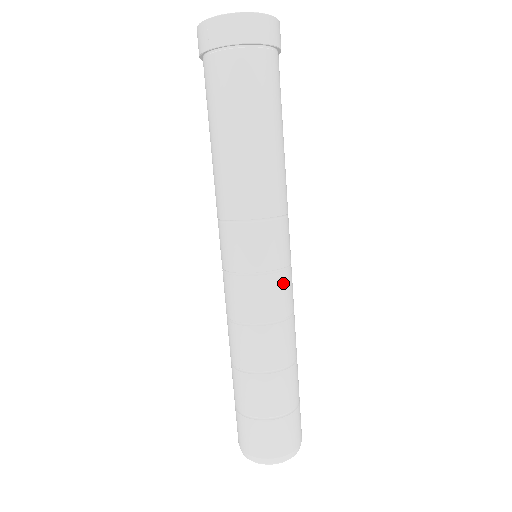
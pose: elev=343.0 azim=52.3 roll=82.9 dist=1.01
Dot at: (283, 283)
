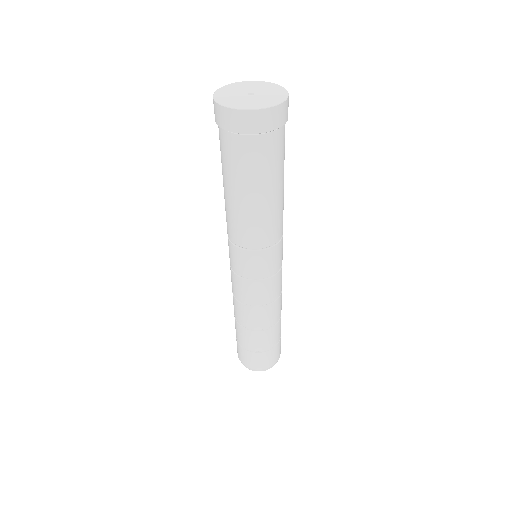
Dot at: (259, 287)
